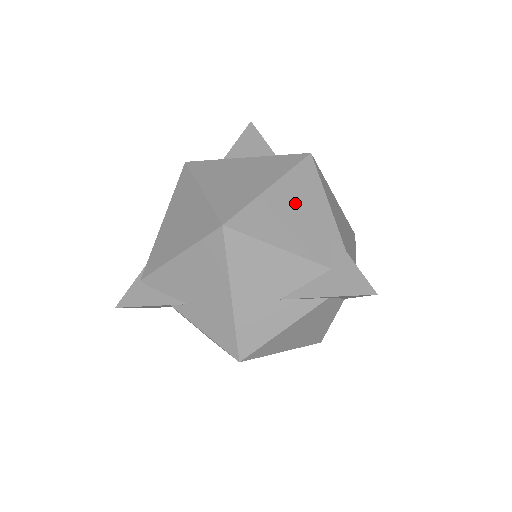
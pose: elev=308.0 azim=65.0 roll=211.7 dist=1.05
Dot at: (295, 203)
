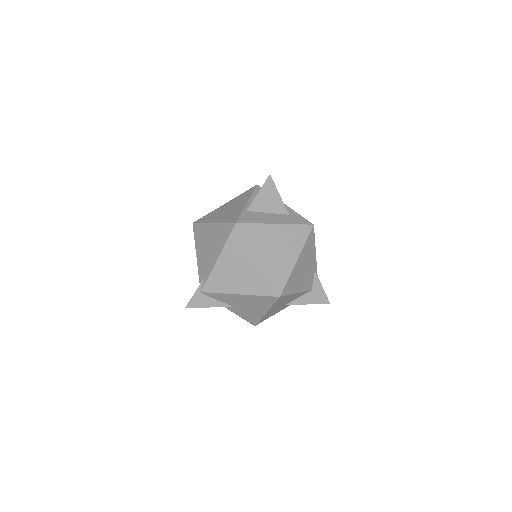
Dot at: (305, 263)
